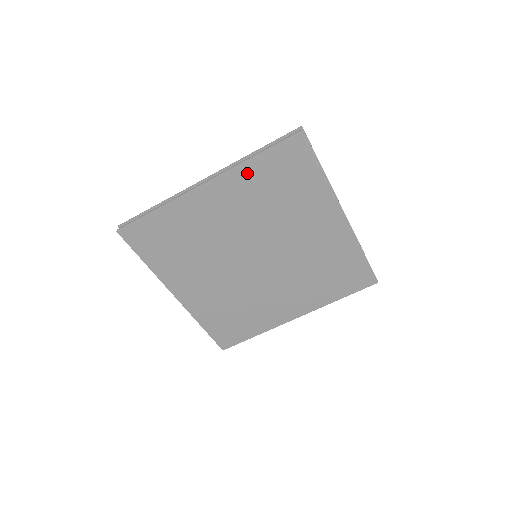
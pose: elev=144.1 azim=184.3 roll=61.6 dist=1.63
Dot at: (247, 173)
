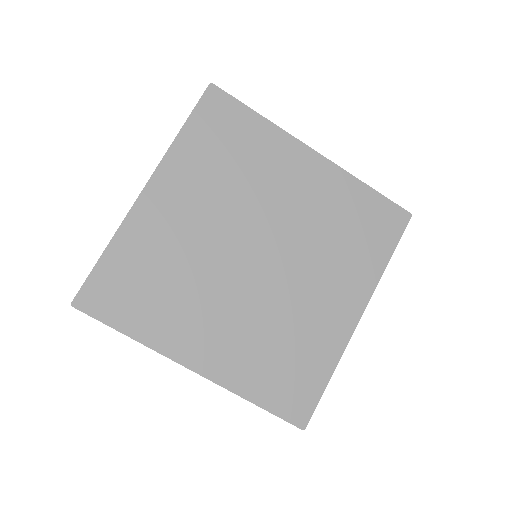
Dot at: (183, 154)
